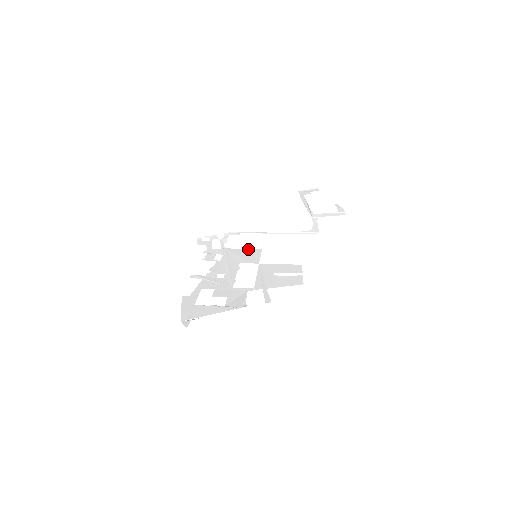
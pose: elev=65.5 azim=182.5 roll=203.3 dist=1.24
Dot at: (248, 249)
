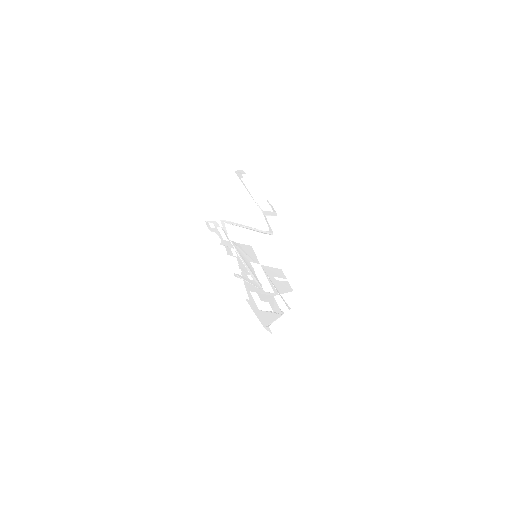
Dot at: (244, 245)
